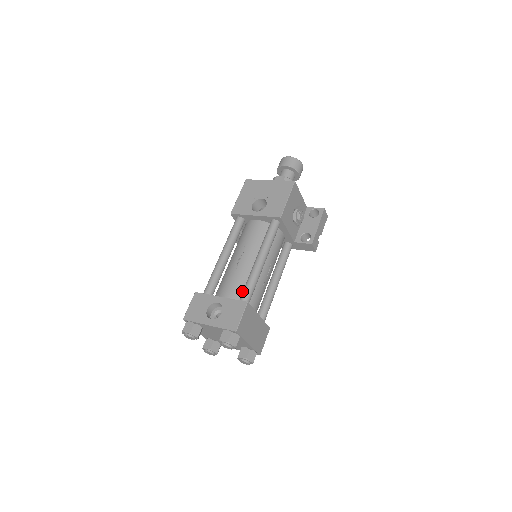
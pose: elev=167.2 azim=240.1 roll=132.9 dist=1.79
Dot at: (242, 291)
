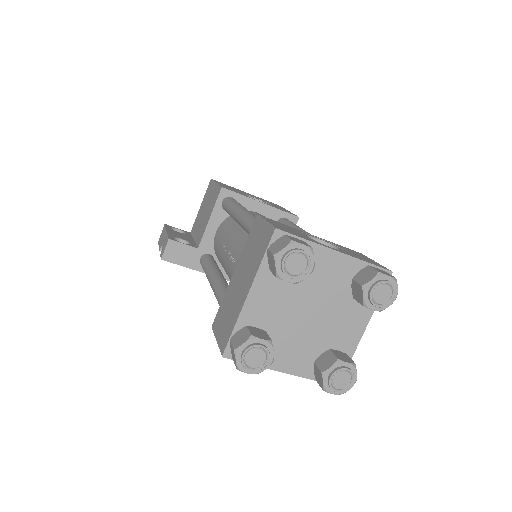
Dot at: occluded
